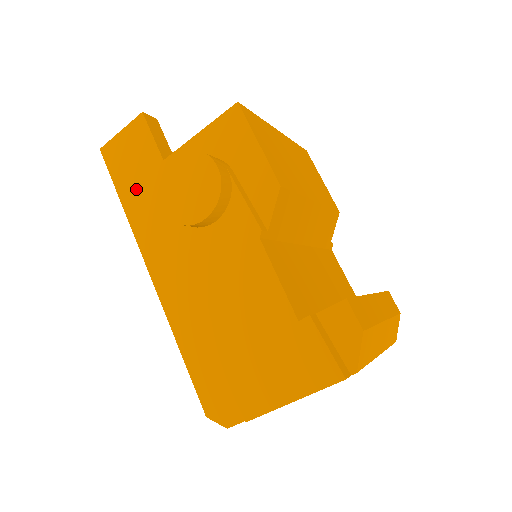
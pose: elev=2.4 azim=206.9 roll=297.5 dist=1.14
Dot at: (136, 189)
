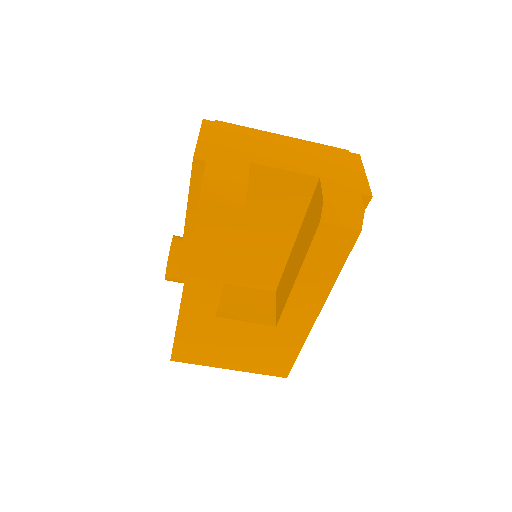
Dot at: occluded
